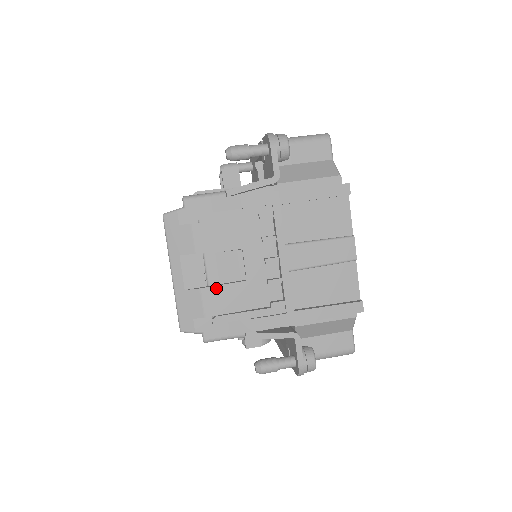
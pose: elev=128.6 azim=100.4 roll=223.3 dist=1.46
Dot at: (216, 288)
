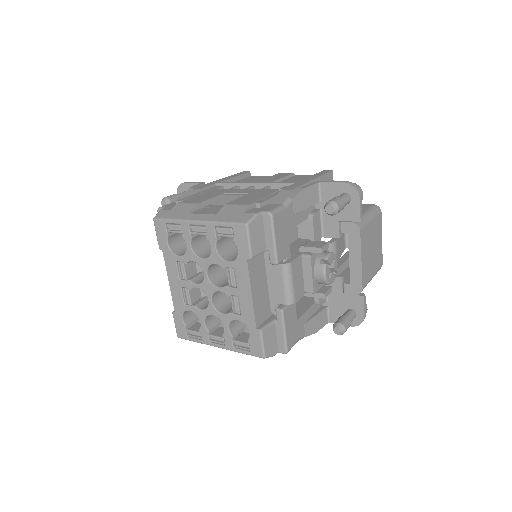
Dot at: (235, 201)
